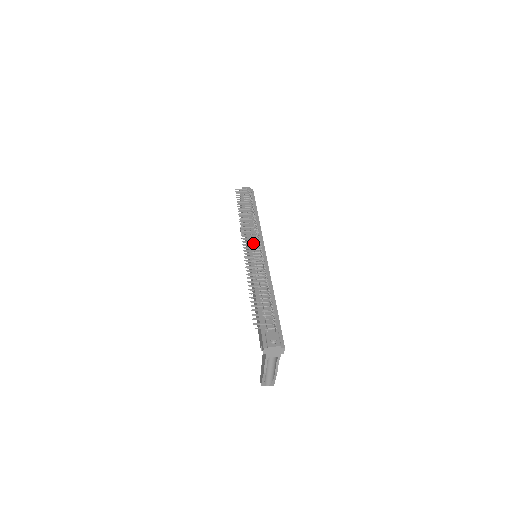
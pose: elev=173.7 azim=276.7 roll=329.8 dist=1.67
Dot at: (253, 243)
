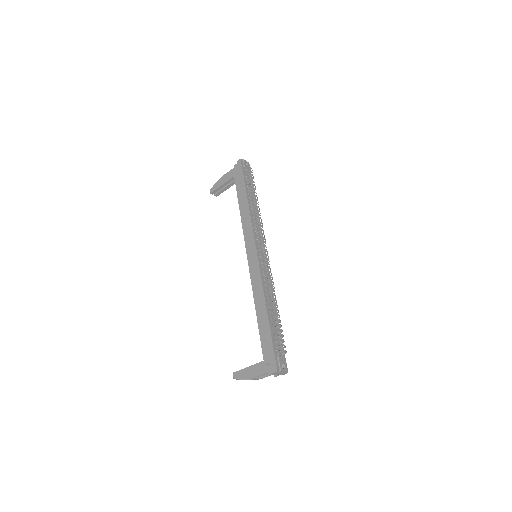
Dot at: occluded
